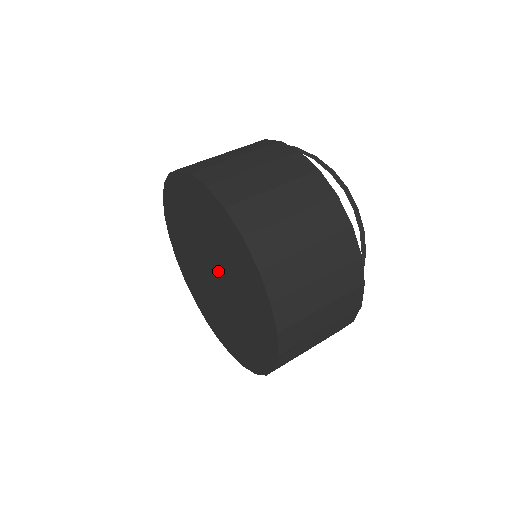
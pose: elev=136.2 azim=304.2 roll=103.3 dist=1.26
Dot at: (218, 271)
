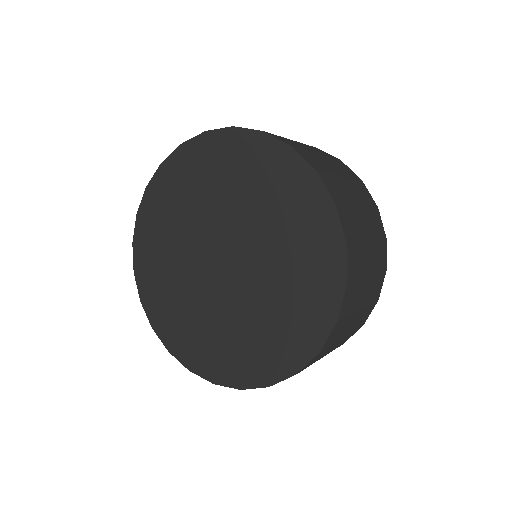
Dot at: (242, 252)
